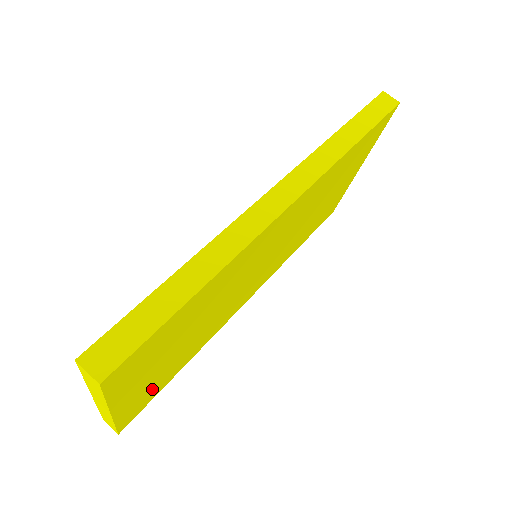
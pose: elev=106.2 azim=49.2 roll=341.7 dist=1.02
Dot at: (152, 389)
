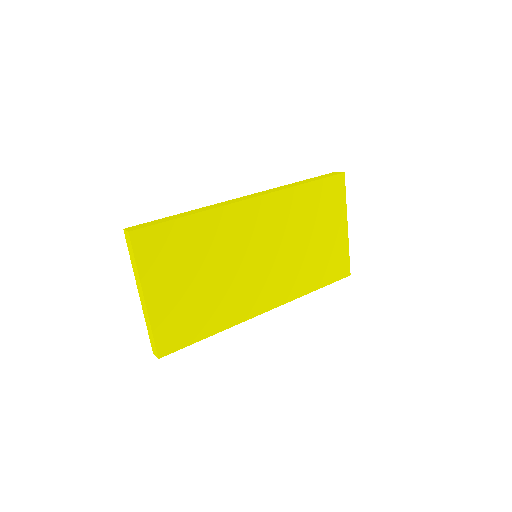
Dot at: (180, 322)
